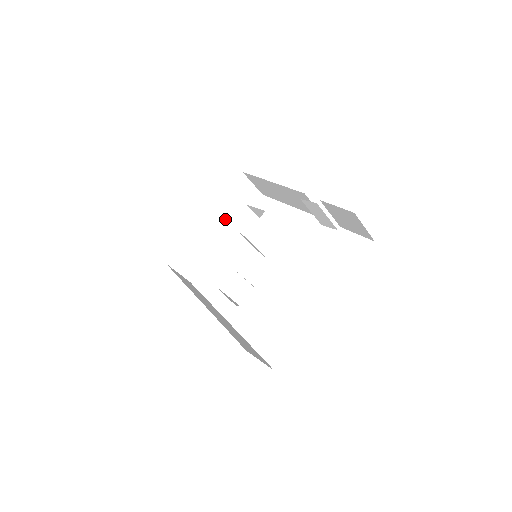
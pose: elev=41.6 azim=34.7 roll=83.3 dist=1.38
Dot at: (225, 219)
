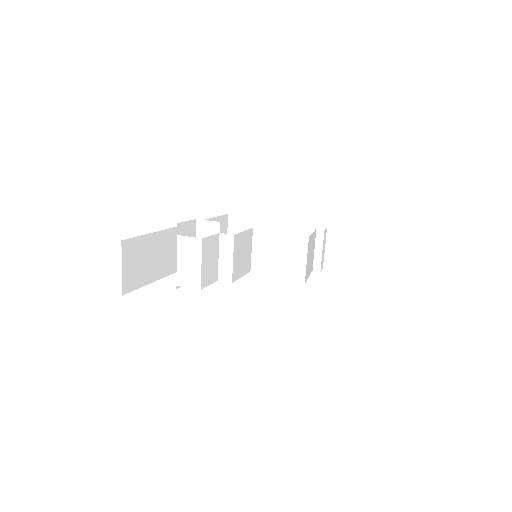
Dot at: occluded
